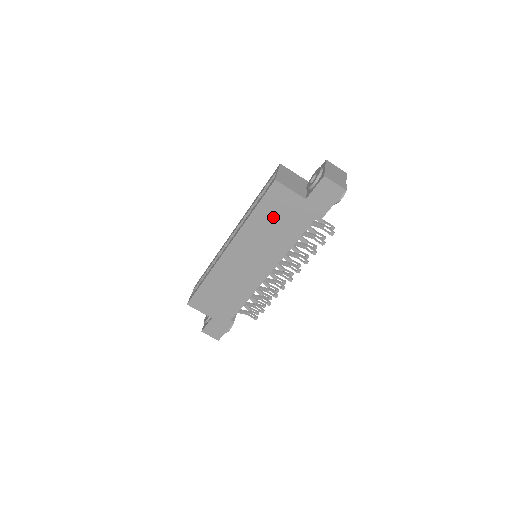
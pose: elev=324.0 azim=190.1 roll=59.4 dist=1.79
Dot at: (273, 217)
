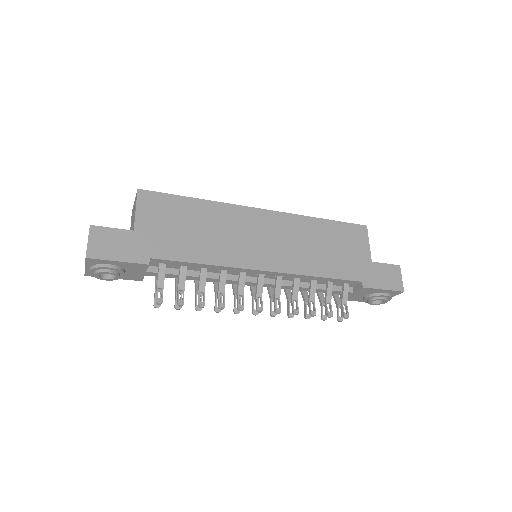
Dot at: (334, 241)
